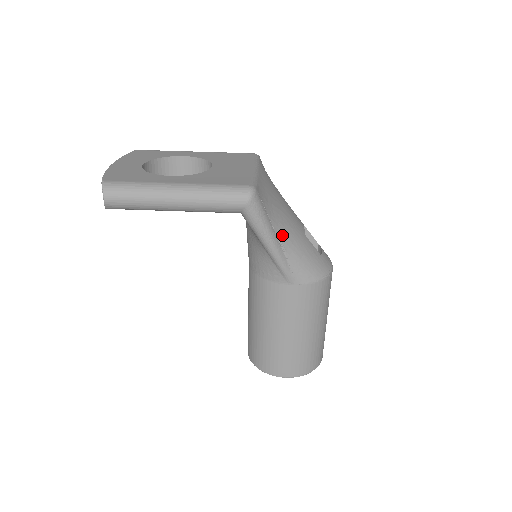
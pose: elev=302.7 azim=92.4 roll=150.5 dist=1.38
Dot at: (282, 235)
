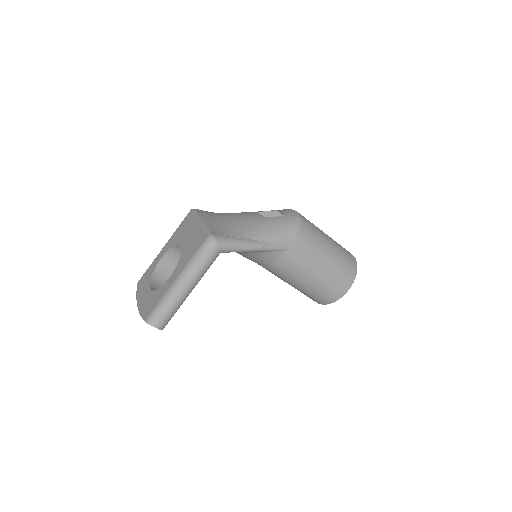
Dot at: (252, 235)
